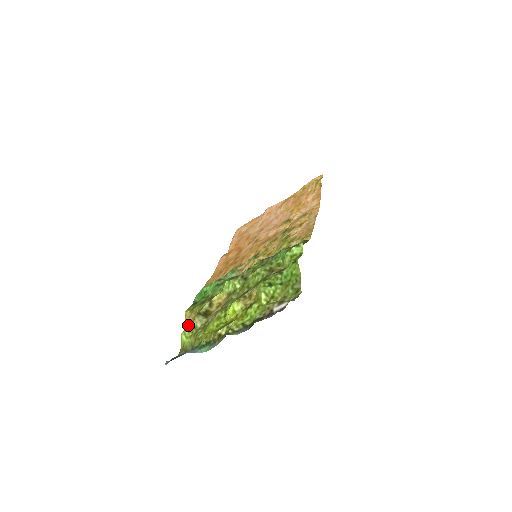
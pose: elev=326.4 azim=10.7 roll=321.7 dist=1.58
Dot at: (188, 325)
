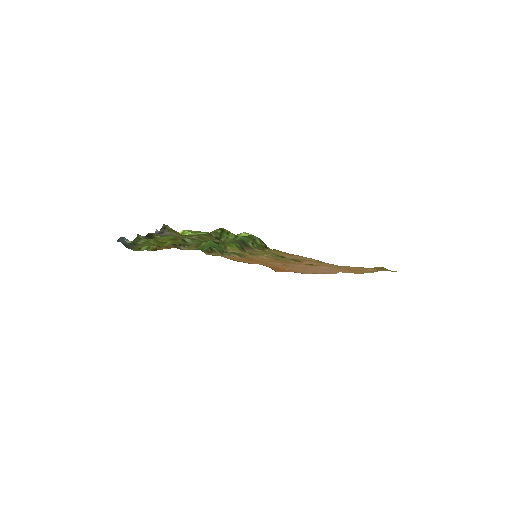
Dot at: (166, 248)
